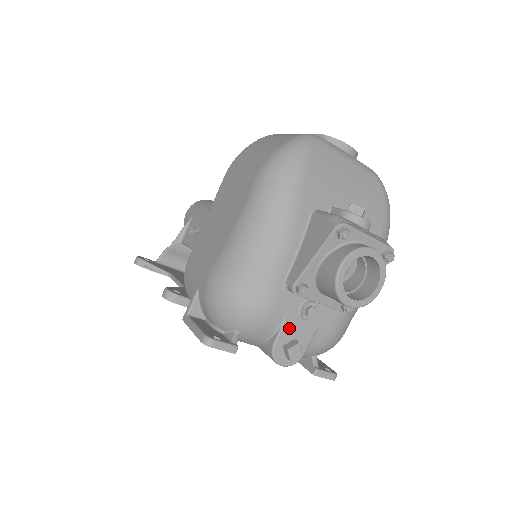
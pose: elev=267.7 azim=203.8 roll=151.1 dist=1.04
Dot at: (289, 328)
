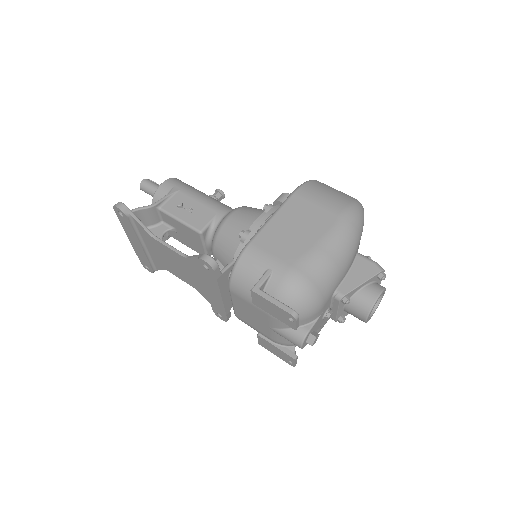
Dot at: (317, 322)
